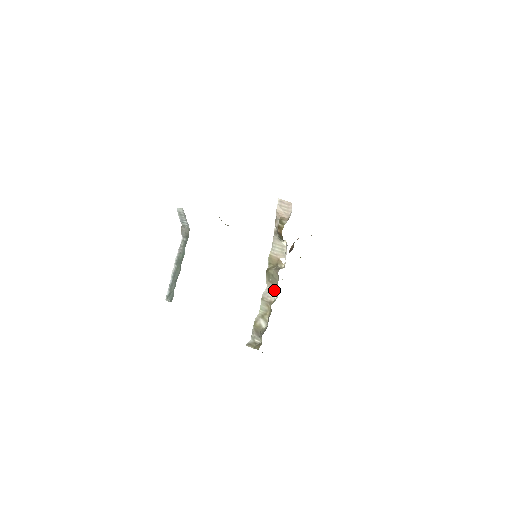
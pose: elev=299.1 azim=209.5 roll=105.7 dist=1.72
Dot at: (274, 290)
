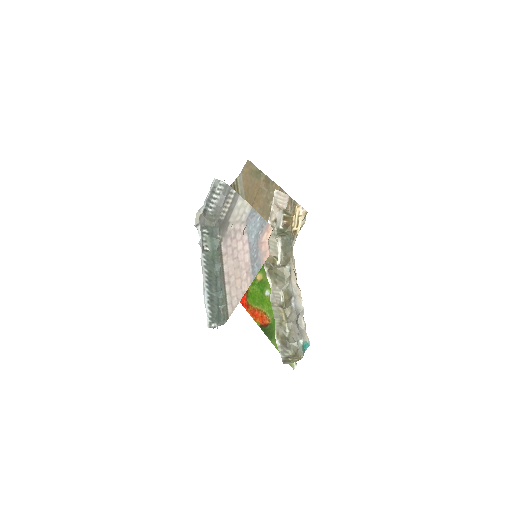
Dot at: (278, 292)
